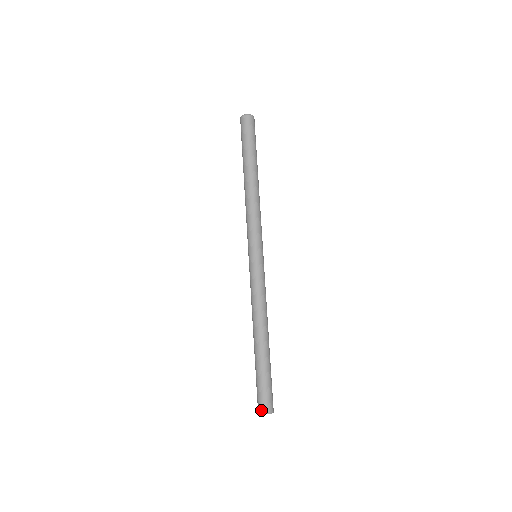
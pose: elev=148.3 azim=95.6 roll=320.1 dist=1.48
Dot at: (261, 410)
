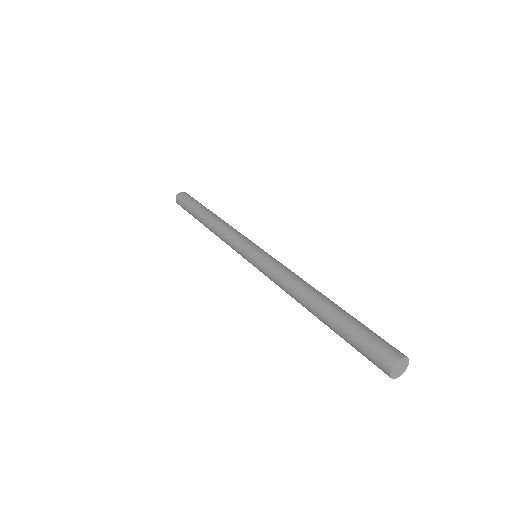
Dot at: (395, 354)
